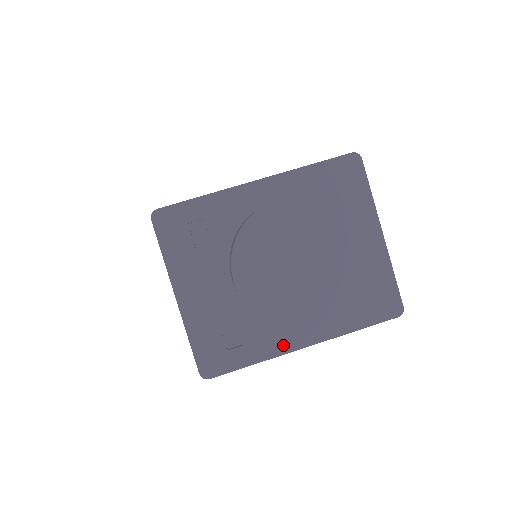
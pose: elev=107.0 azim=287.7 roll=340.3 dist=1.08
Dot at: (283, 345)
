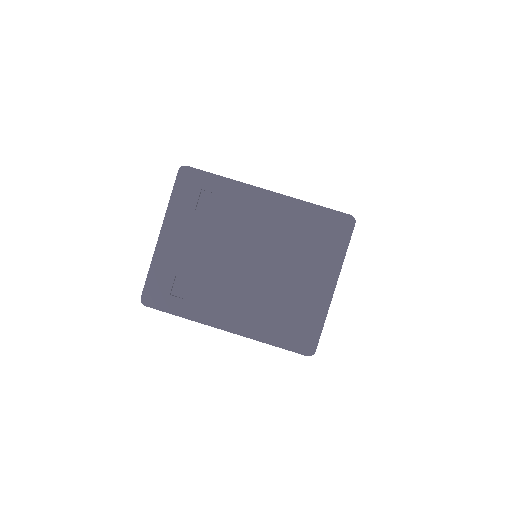
Dot at: (211, 318)
